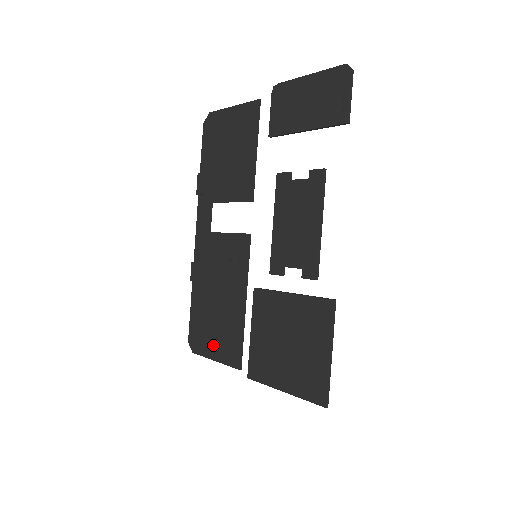
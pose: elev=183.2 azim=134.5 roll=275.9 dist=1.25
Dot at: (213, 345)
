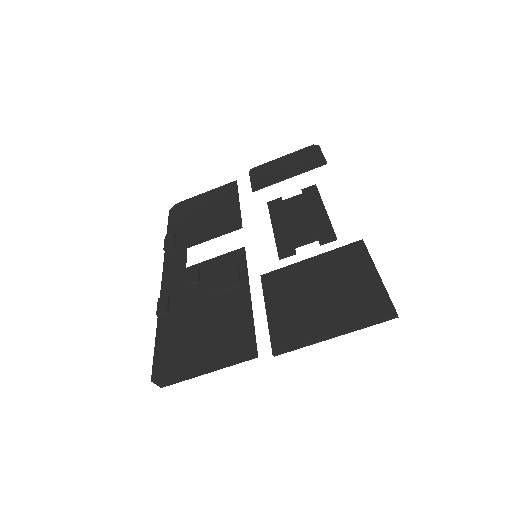
Dot at: (202, 358)
